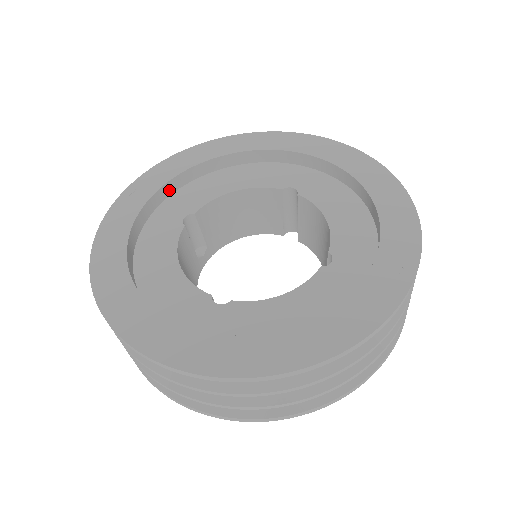
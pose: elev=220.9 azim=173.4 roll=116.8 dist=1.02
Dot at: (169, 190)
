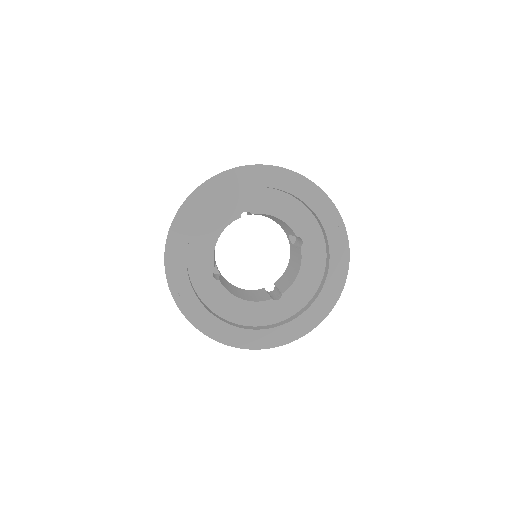
Dot at: occluded
